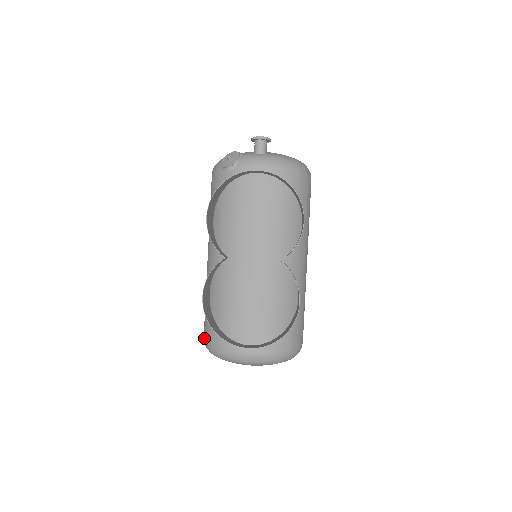
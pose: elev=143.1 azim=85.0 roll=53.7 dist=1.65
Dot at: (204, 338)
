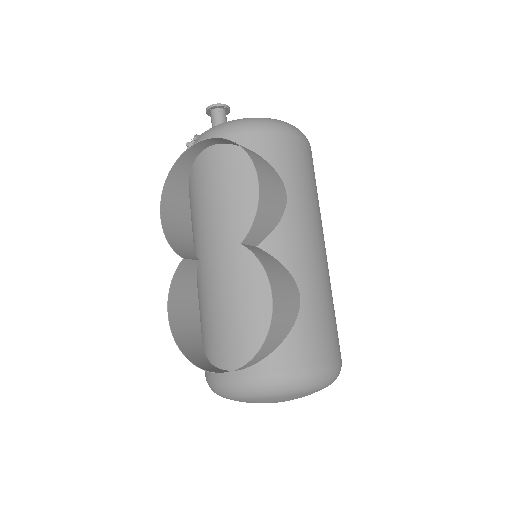
Dot at: occluded
